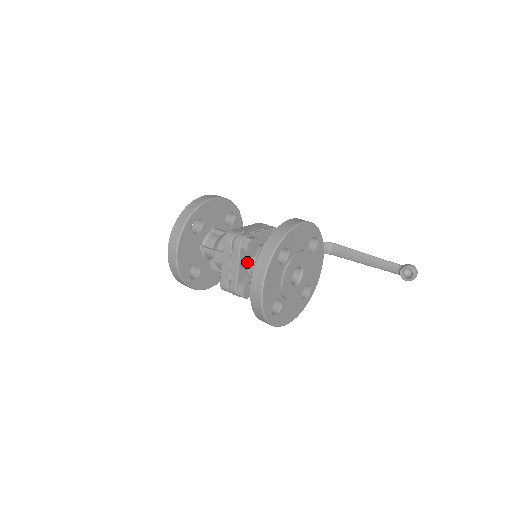
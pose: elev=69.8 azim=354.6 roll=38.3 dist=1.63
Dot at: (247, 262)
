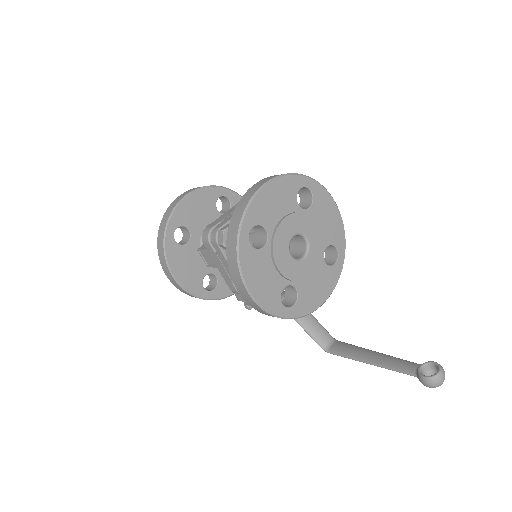
Dot at: occluded
